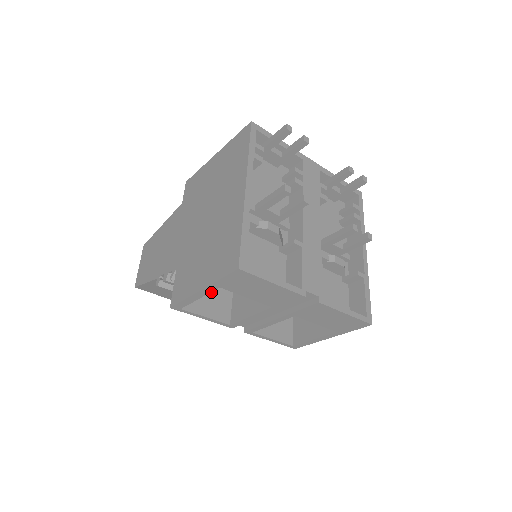
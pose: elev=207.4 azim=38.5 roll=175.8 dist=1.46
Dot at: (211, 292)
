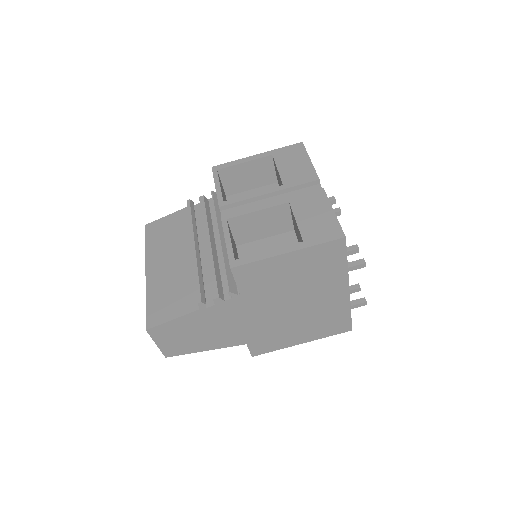
Dot at: occluded
